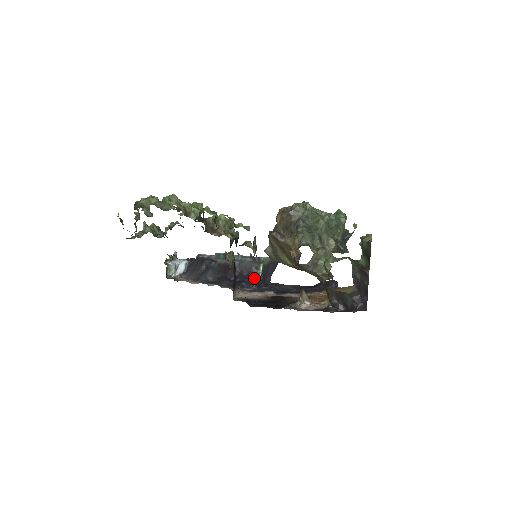
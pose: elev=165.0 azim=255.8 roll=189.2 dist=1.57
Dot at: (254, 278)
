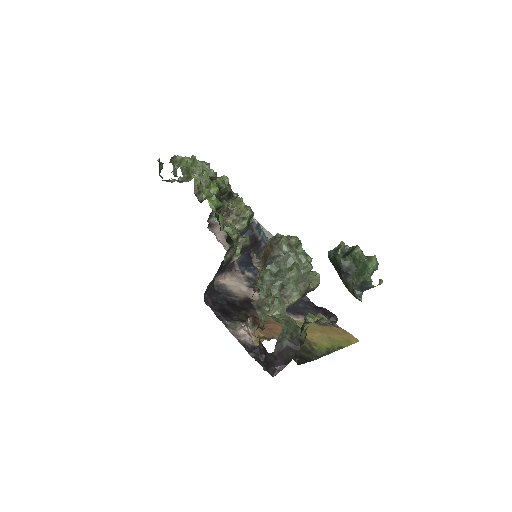
Dot at: occluded
